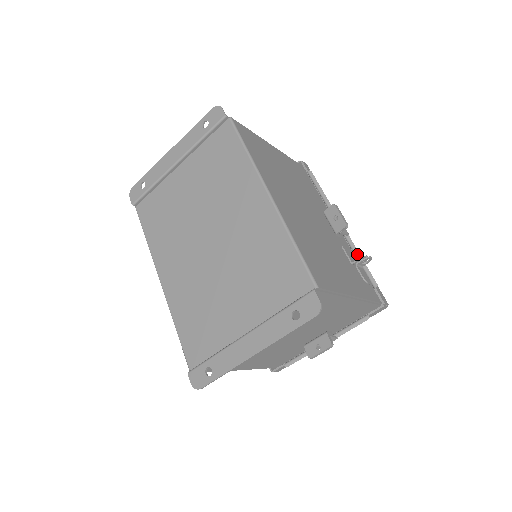
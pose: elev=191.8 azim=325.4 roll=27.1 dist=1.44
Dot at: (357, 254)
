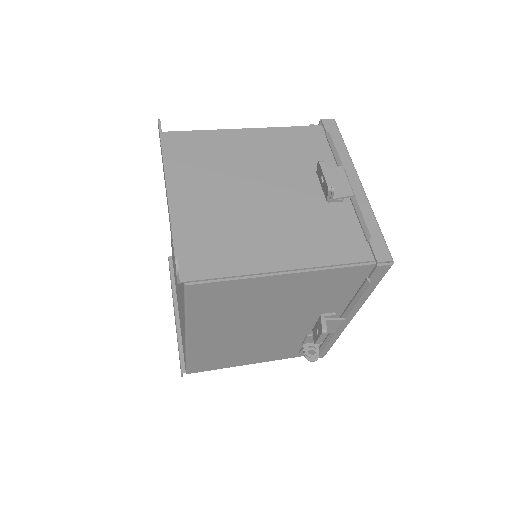
Dot at: (326, 340)
